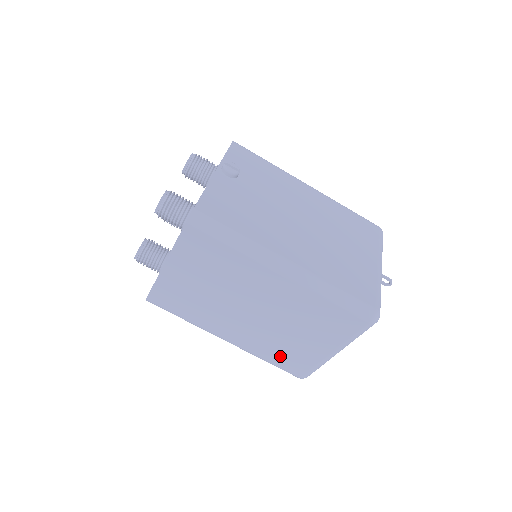
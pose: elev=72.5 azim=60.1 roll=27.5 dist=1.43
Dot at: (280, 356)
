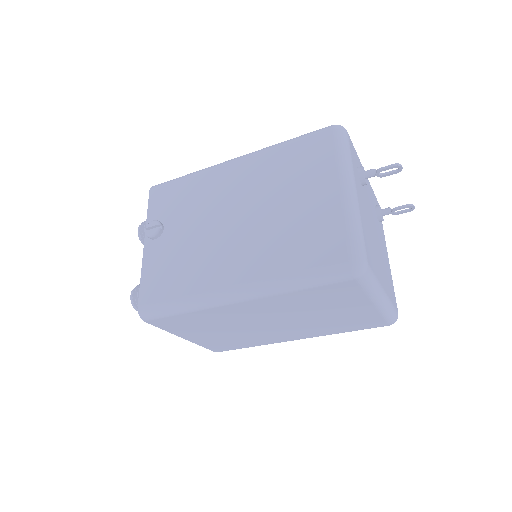
Dot at: (346, 326)
